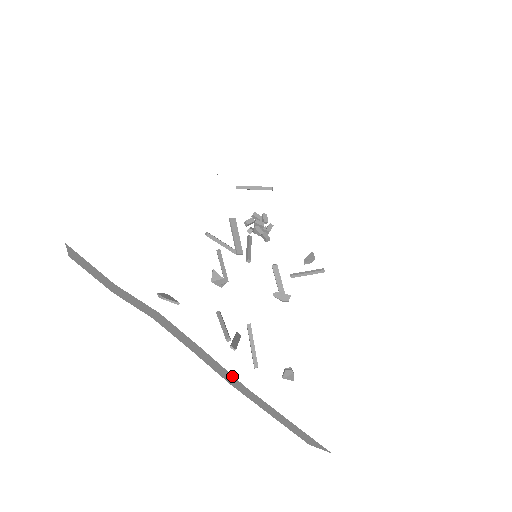
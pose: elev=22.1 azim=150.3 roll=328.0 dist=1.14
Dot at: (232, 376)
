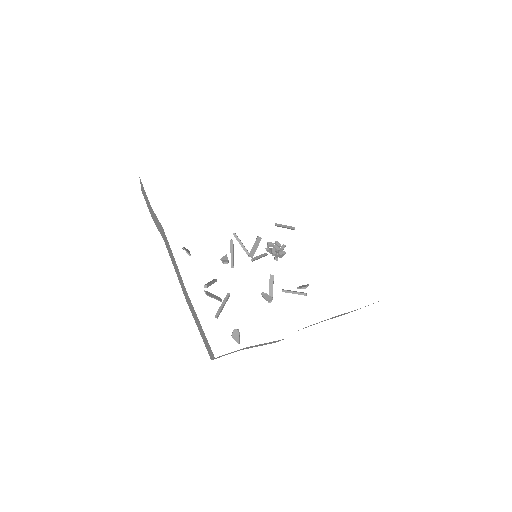
Dot at: occluded
